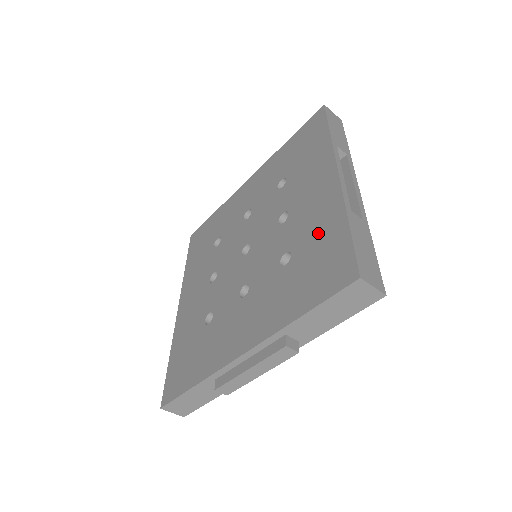
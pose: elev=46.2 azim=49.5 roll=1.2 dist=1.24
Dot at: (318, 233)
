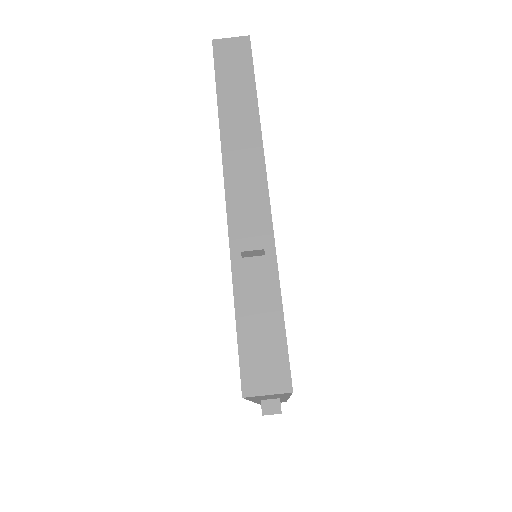
Dot at: occluded
